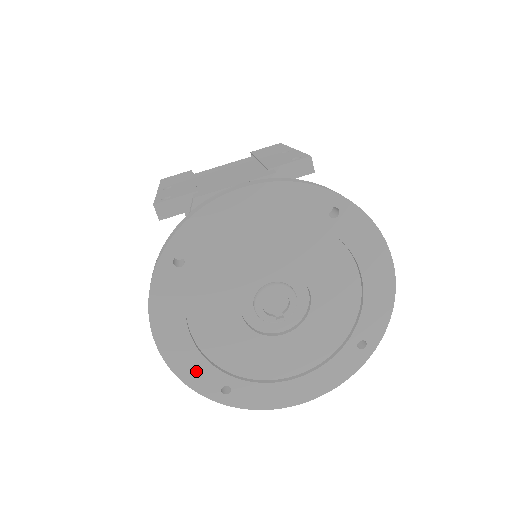
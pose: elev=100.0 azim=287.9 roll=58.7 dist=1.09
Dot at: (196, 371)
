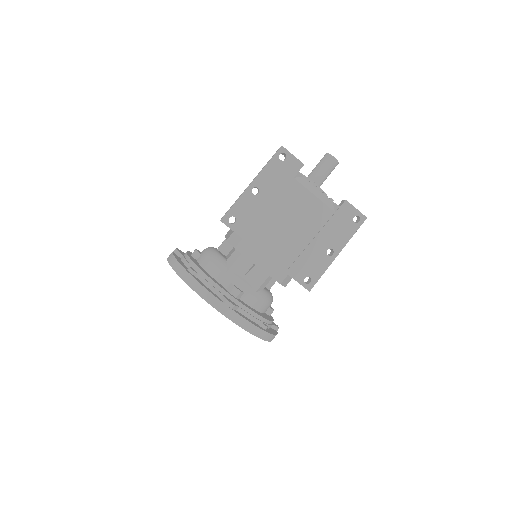
Dot at: occluded
